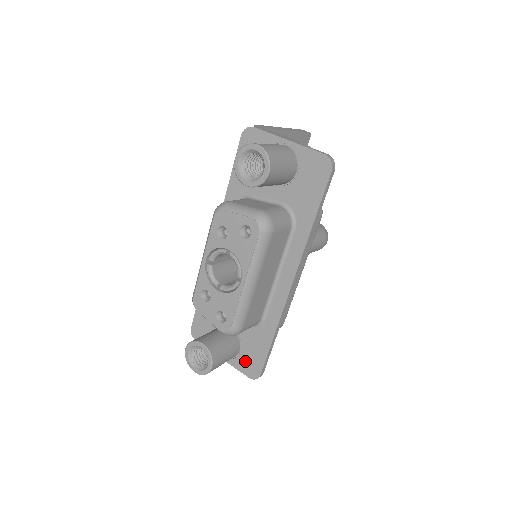
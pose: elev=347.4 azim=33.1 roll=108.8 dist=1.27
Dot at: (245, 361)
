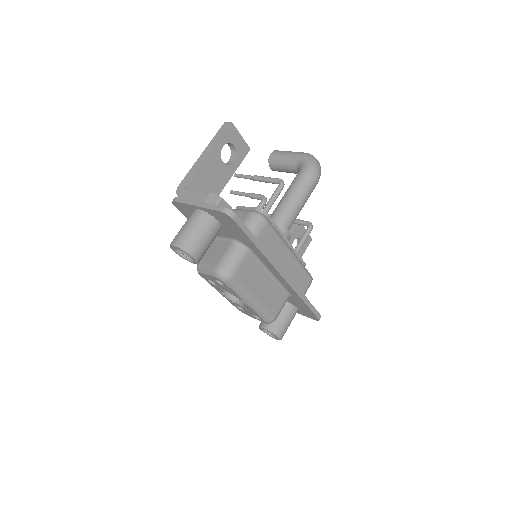
Dot at: (304, 313)
